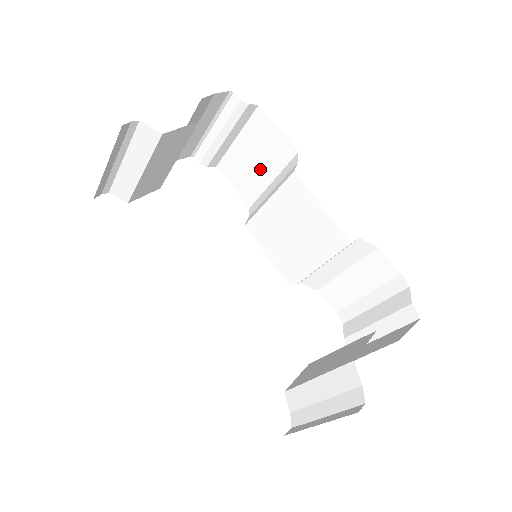
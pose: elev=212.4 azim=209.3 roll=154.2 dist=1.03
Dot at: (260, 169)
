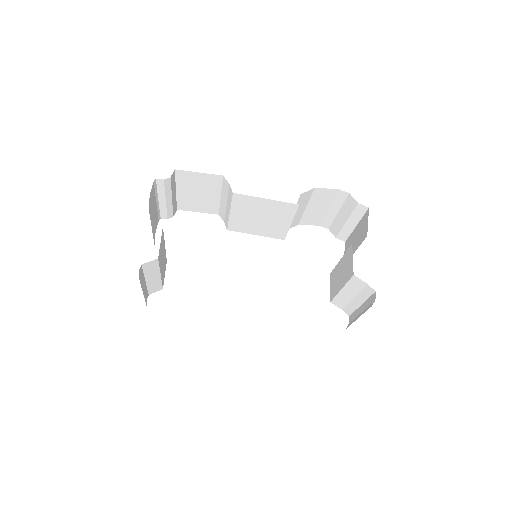
Dot at: (207, 195)
